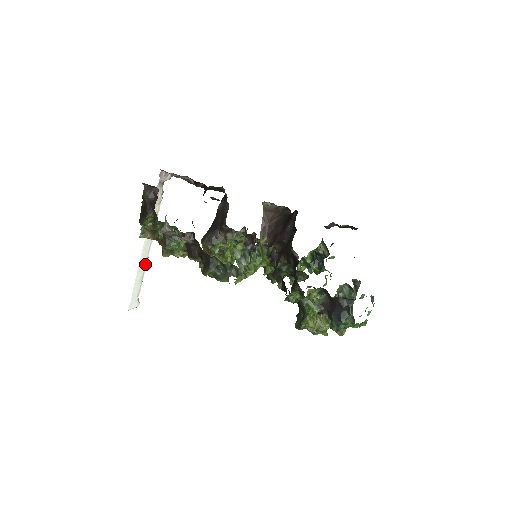
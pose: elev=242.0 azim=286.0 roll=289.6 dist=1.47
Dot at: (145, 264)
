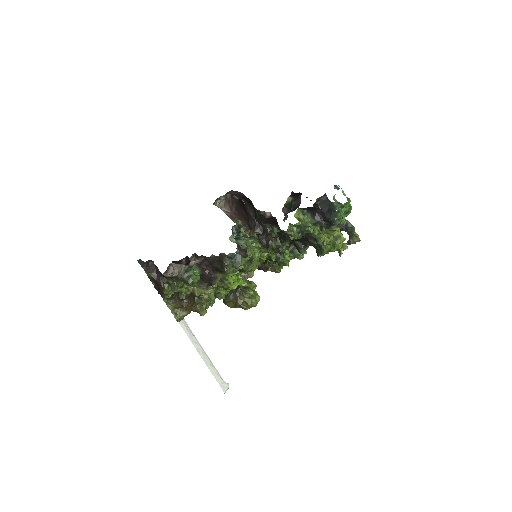
Dot at: (204, 353)
